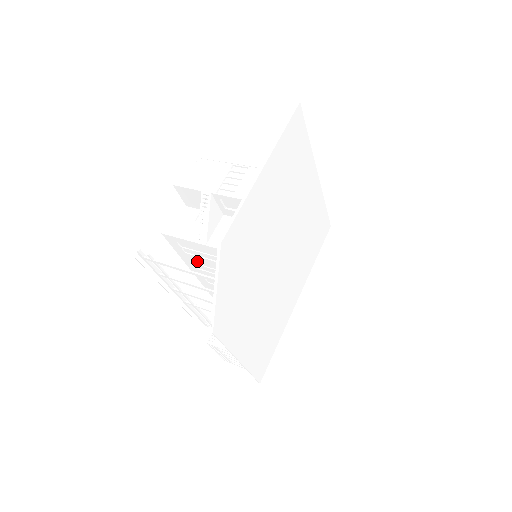
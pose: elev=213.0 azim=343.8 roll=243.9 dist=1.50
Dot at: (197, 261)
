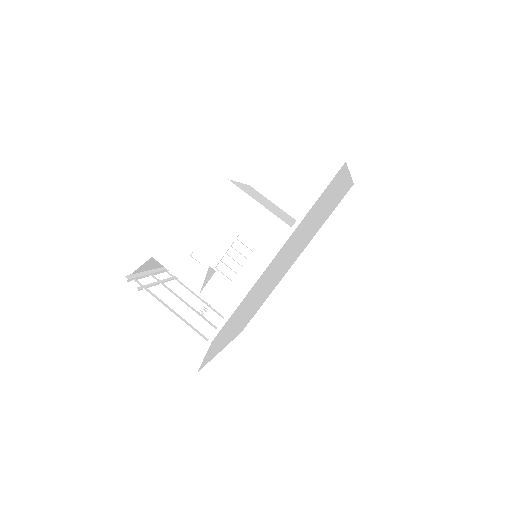
Dot at: occluded
